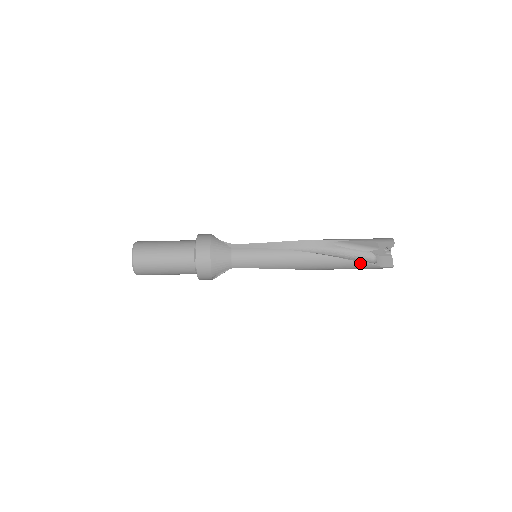
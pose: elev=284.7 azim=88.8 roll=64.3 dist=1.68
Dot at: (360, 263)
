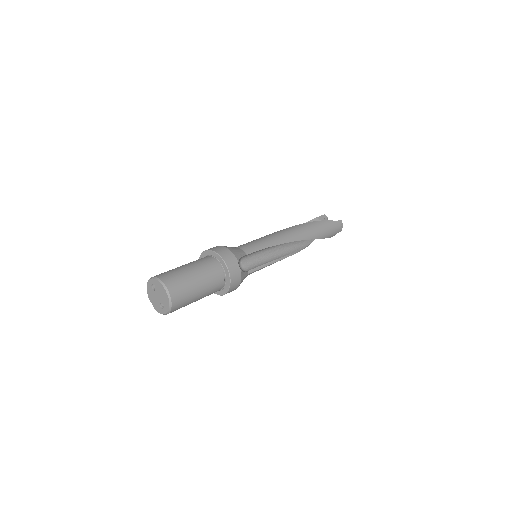
Dot at: (321, 222)
